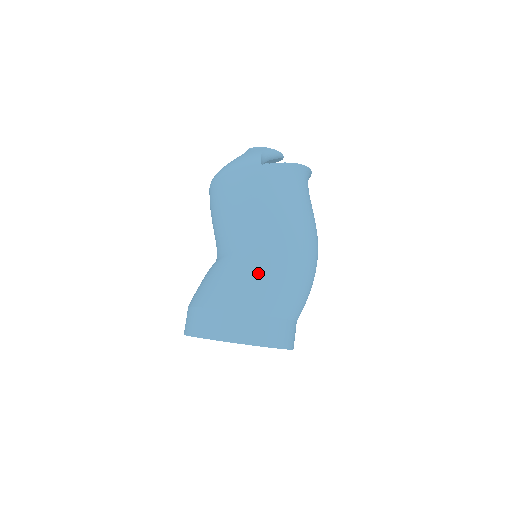
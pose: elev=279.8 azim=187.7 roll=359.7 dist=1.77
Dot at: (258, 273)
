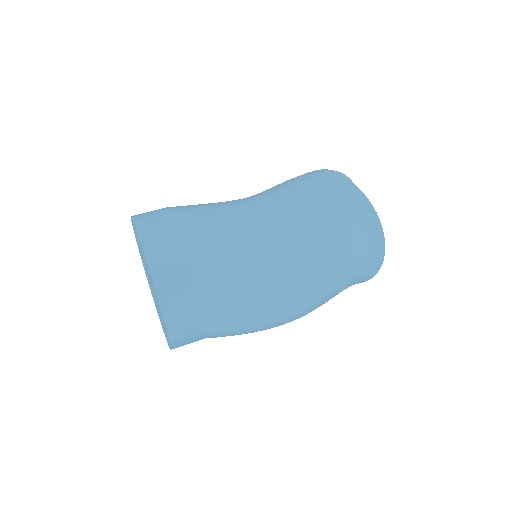
Dot at: (223, 209)
